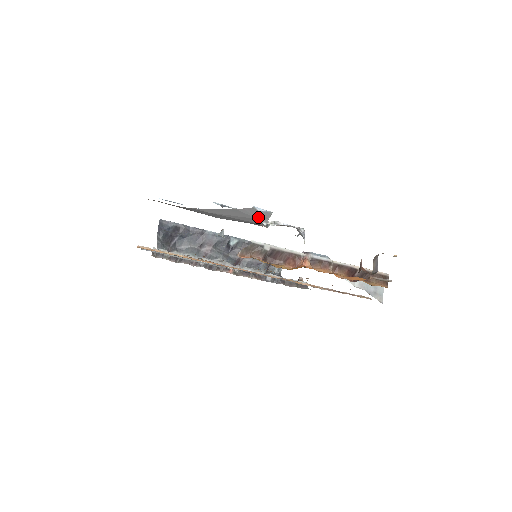
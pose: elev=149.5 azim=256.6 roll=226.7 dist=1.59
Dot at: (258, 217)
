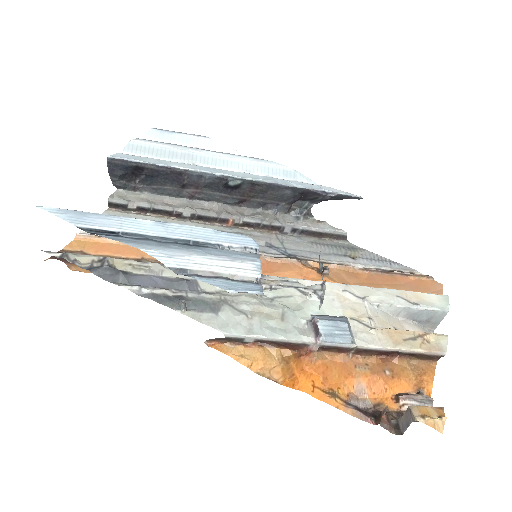
Dot at: occluded
